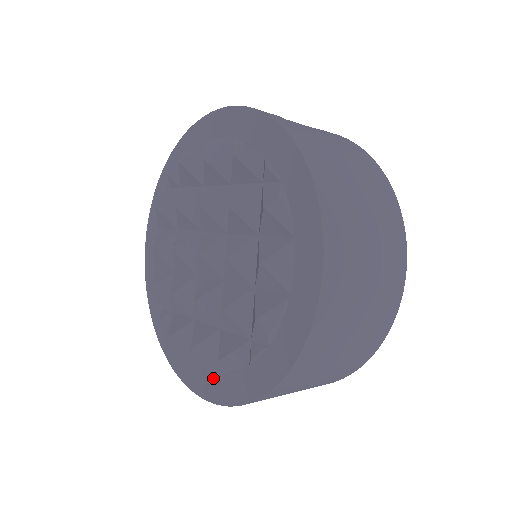
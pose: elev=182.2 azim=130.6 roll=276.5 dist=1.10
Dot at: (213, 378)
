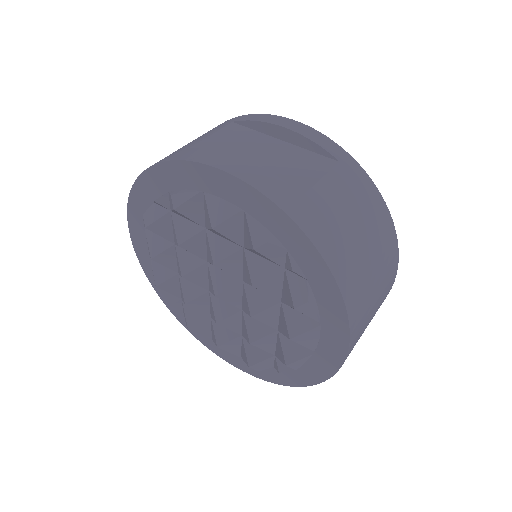
Dot at: (237, 357)
